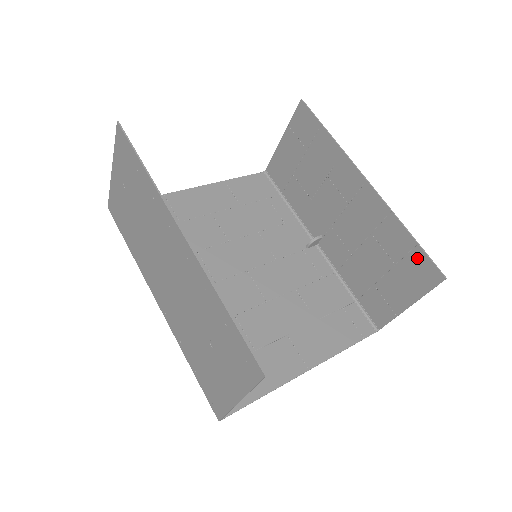
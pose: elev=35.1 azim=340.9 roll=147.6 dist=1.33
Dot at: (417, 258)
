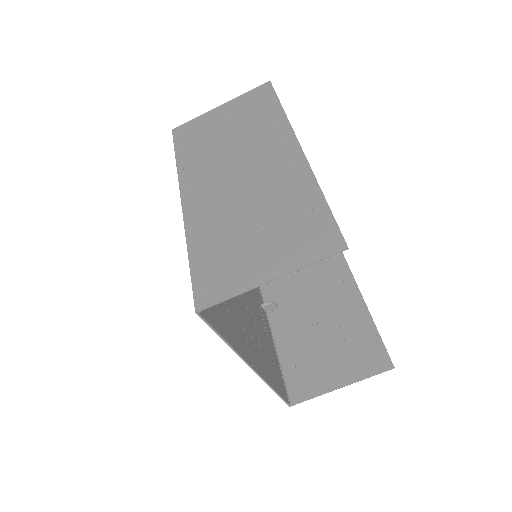
Dot at: (373, 345)
